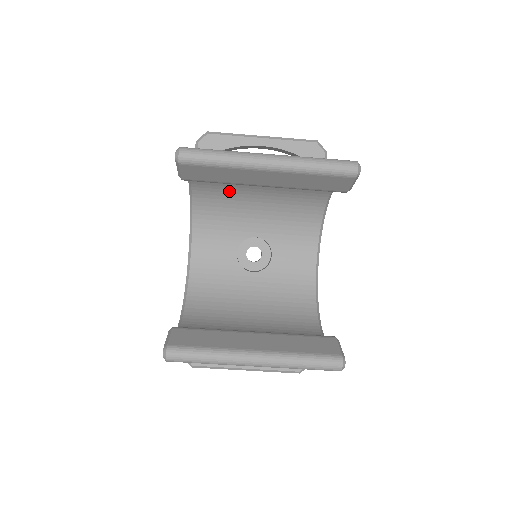
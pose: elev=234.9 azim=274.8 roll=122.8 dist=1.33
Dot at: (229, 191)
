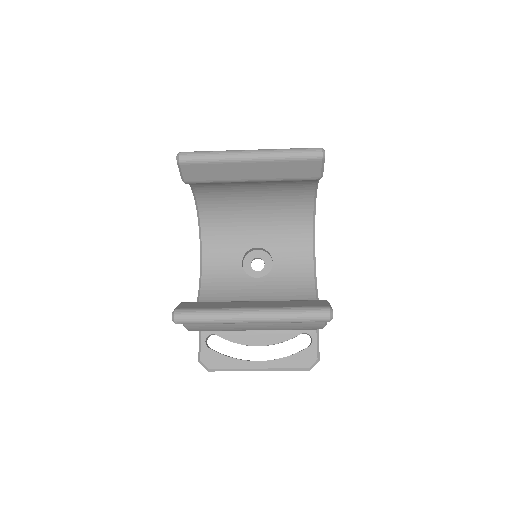
Dot at: (229, 205)
